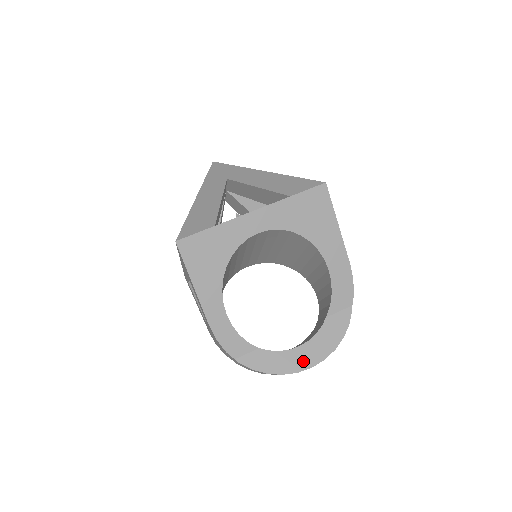
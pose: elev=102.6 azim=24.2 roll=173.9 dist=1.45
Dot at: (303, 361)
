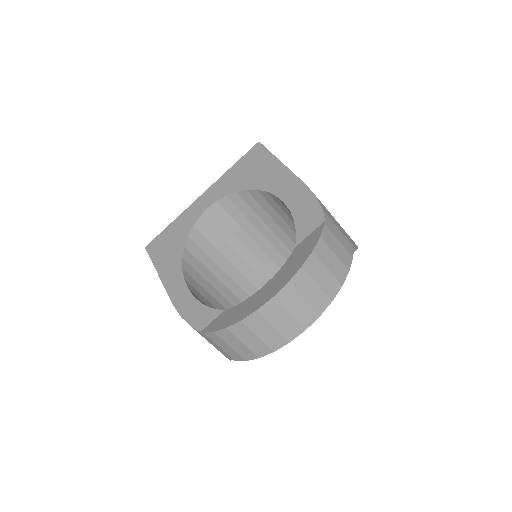
Dot at: (264, 297)
